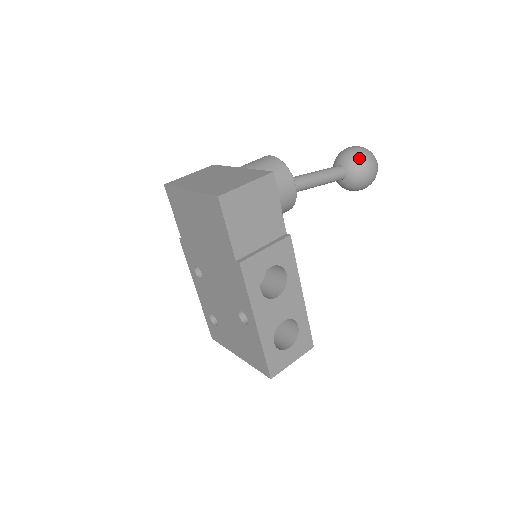
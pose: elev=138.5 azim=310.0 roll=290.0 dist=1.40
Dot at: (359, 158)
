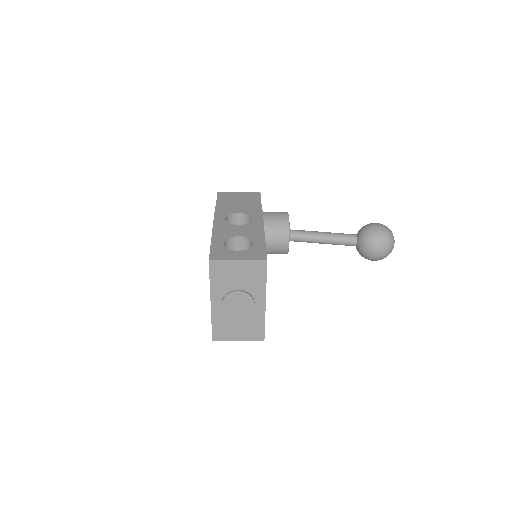
Dot at: occluded
